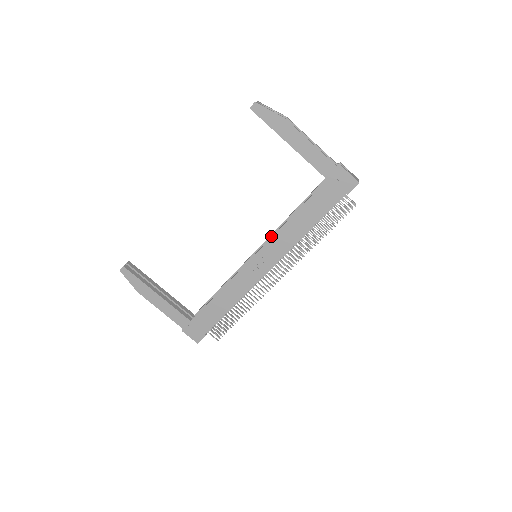
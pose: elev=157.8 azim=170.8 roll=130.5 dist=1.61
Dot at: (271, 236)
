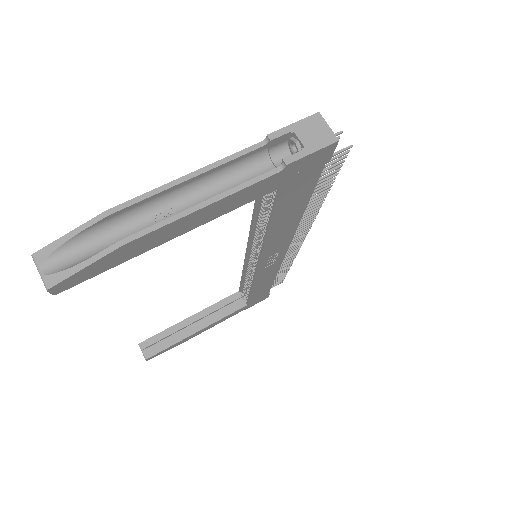
Dot at: (251, 235)
